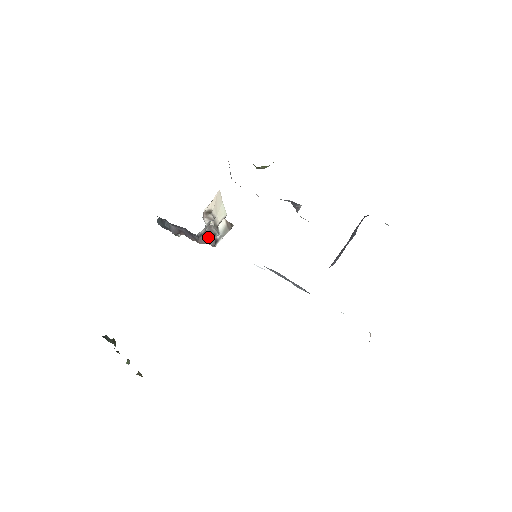
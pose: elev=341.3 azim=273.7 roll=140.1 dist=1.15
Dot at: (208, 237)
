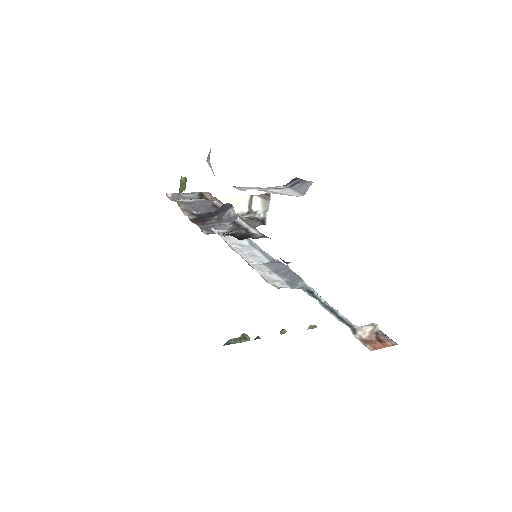
Dot at: (253, 222)
